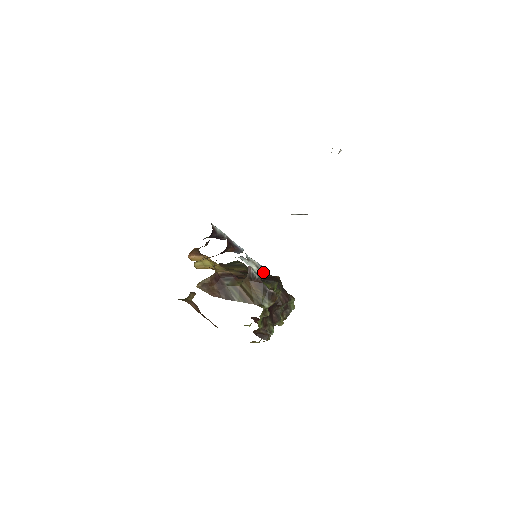
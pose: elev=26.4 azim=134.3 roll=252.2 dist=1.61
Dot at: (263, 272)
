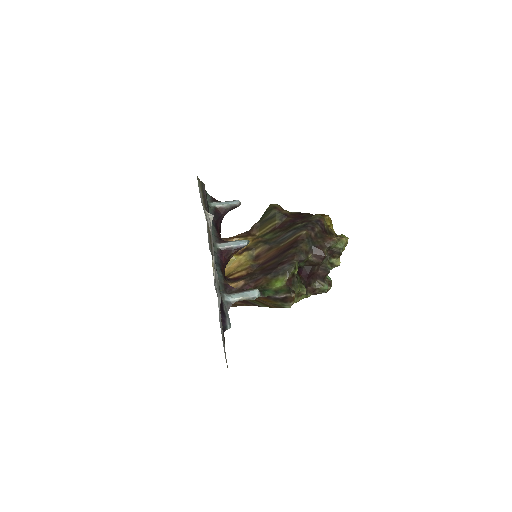
Dot at: (259, 296)
